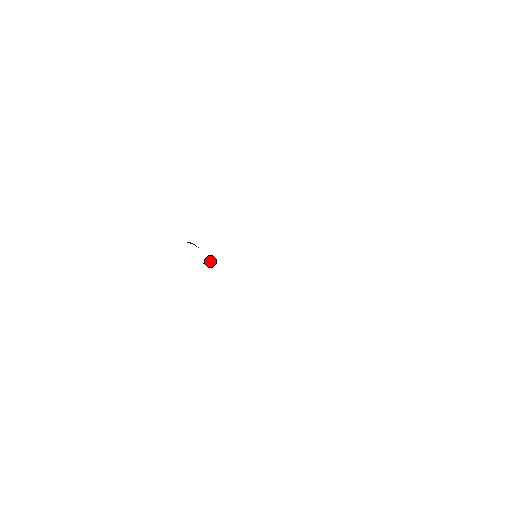
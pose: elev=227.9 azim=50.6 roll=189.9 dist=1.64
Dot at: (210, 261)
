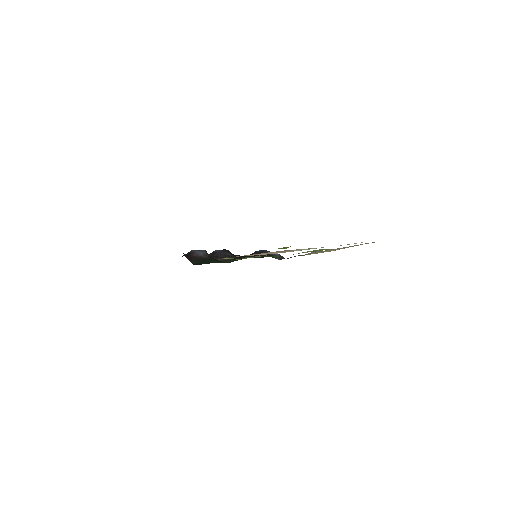
Dot at: (220, 251)
